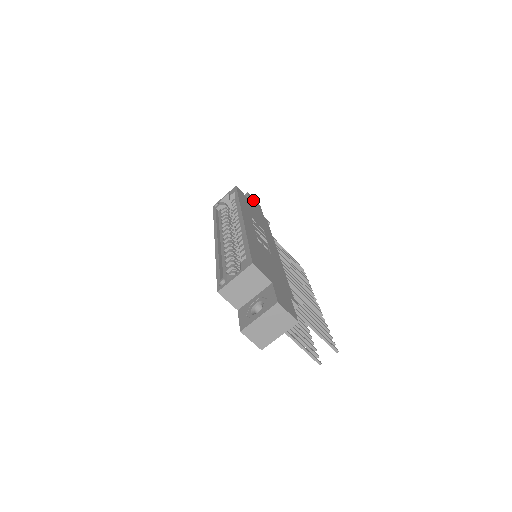
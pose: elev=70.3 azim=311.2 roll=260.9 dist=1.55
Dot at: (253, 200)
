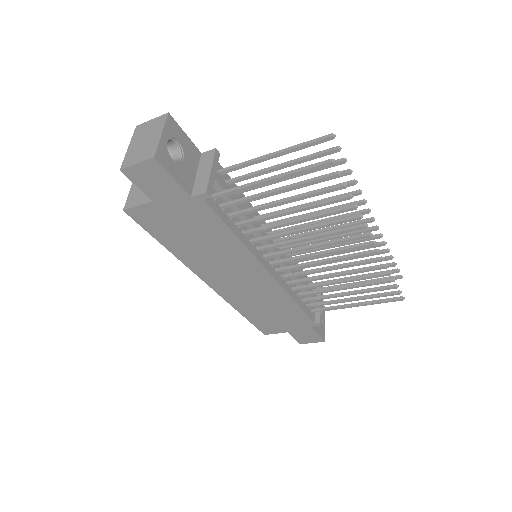
Dot at: occluded
